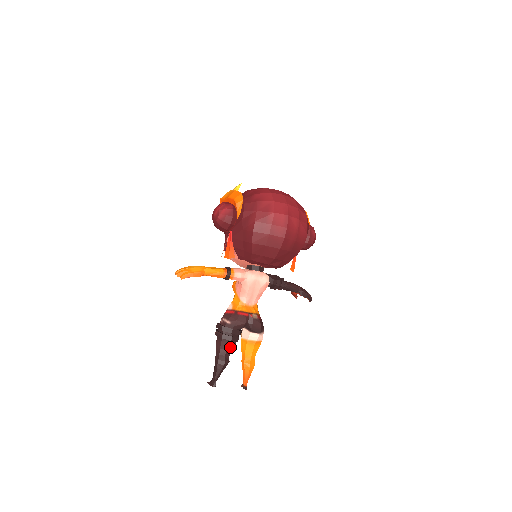
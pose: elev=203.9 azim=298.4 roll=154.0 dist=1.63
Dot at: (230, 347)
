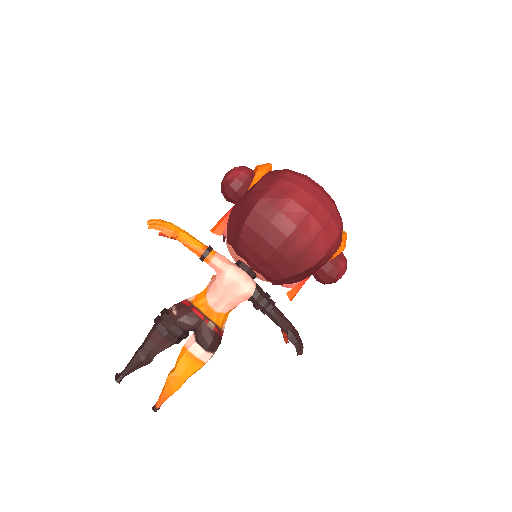
Dot at: (161, 345)
